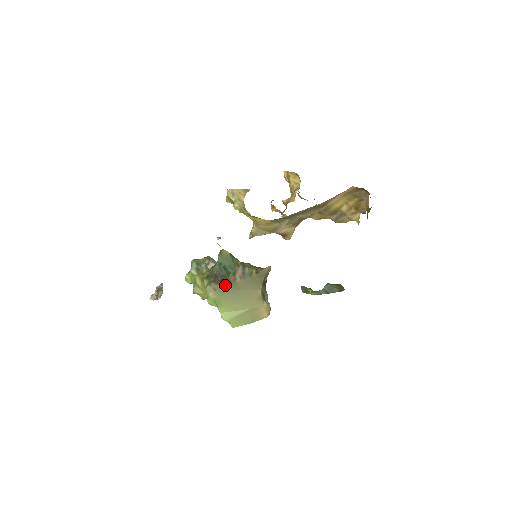
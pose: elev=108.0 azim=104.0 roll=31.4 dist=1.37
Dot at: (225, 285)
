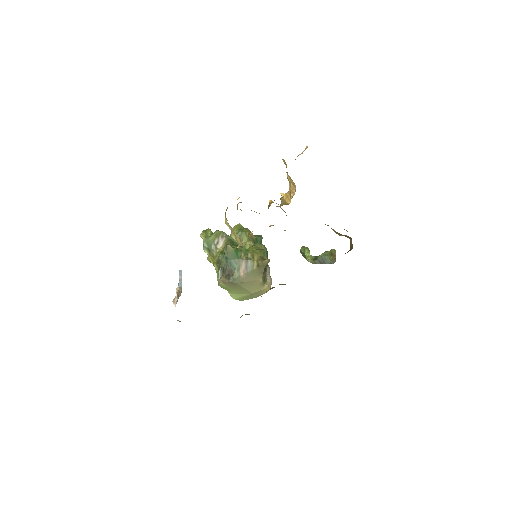
Dot at: (231, 282)
